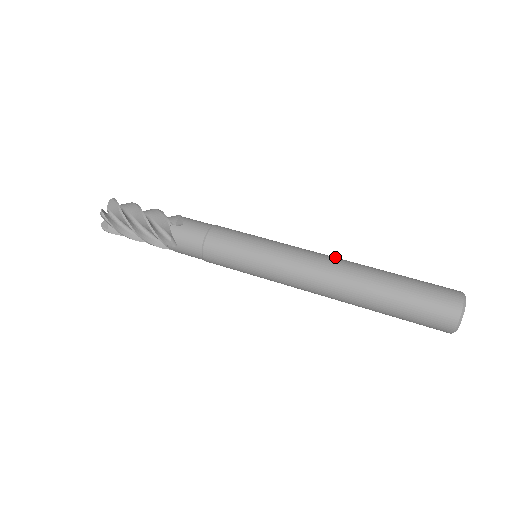
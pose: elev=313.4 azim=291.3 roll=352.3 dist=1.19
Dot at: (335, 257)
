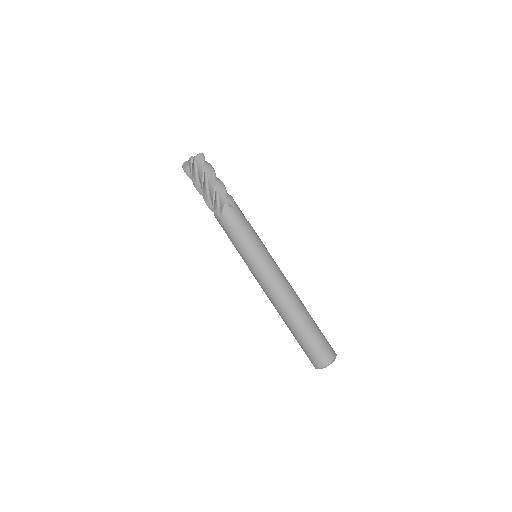
Dot at: occluded
